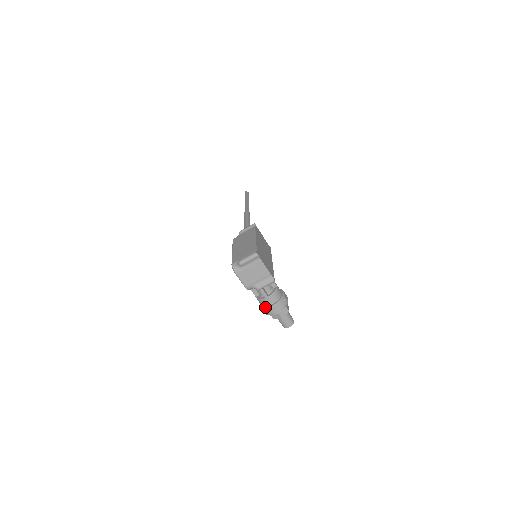
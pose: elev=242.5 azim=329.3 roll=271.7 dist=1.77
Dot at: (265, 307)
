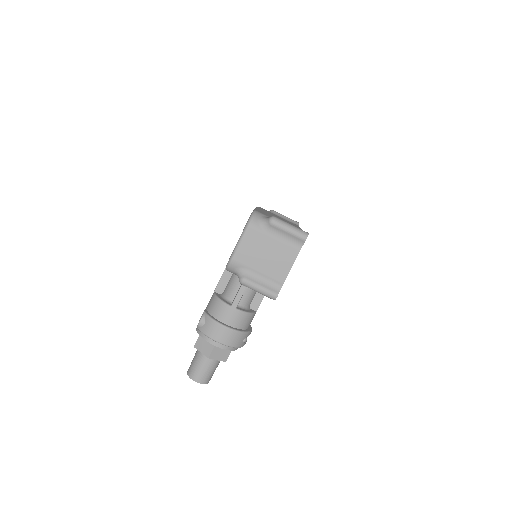
Dot at: (213, 316)
